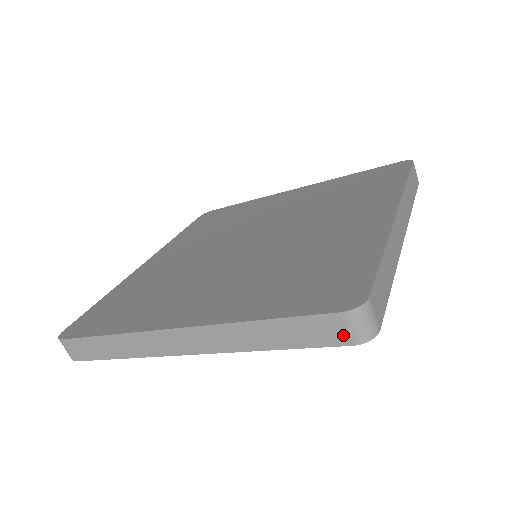
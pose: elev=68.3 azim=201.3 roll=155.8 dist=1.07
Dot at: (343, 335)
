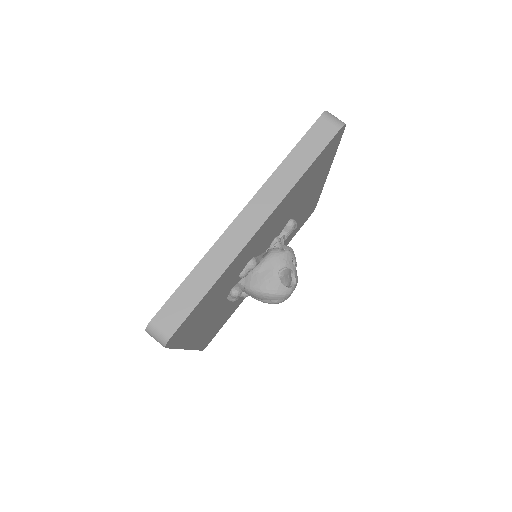
Dot at: (331, 127)
